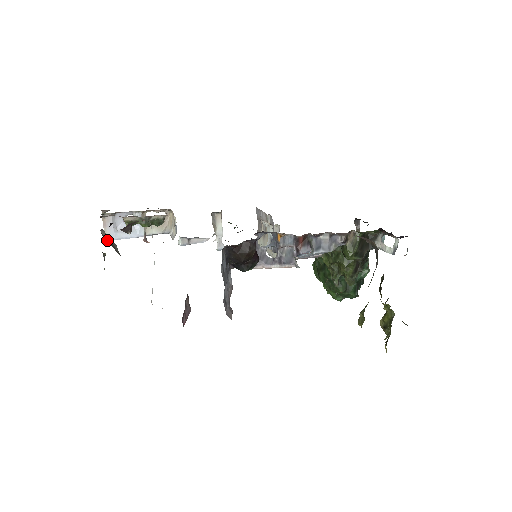
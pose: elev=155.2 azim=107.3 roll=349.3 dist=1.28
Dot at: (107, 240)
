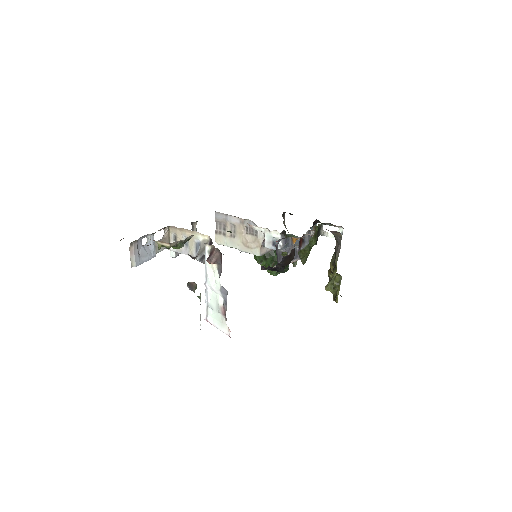
Dot at: occluded
